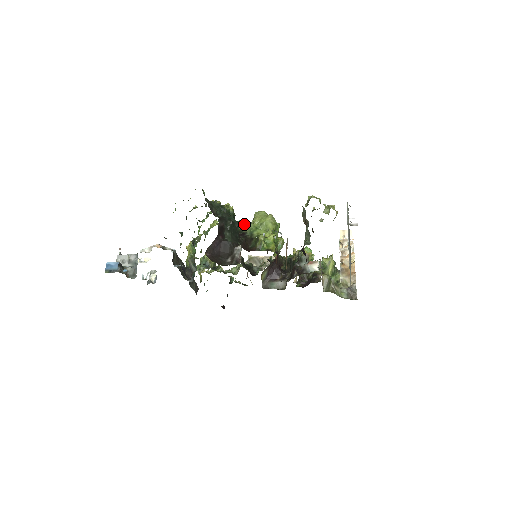
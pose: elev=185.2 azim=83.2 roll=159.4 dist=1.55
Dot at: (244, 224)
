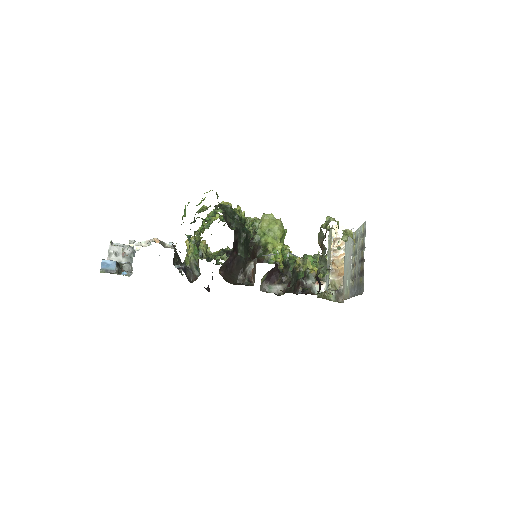
Dot at: (246, 219)
